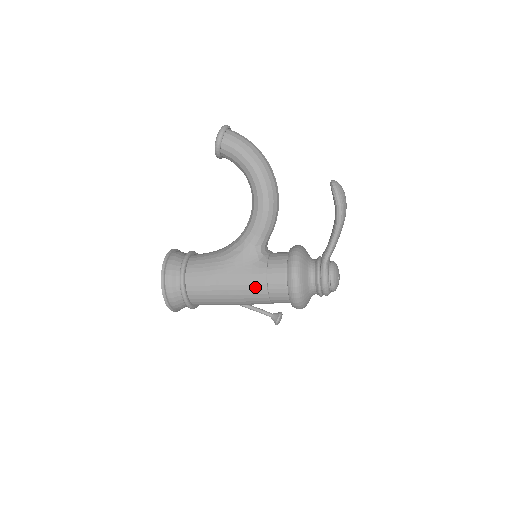
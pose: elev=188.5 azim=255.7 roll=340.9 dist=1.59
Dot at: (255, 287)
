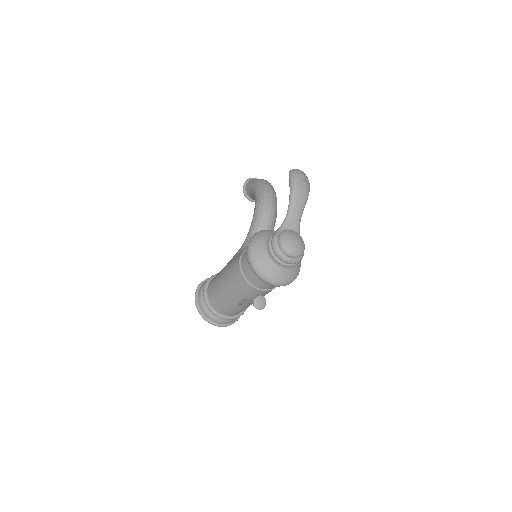
Dot at: (234, 267)
